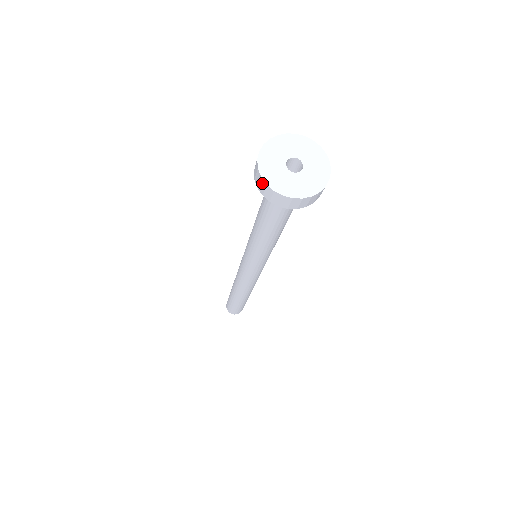
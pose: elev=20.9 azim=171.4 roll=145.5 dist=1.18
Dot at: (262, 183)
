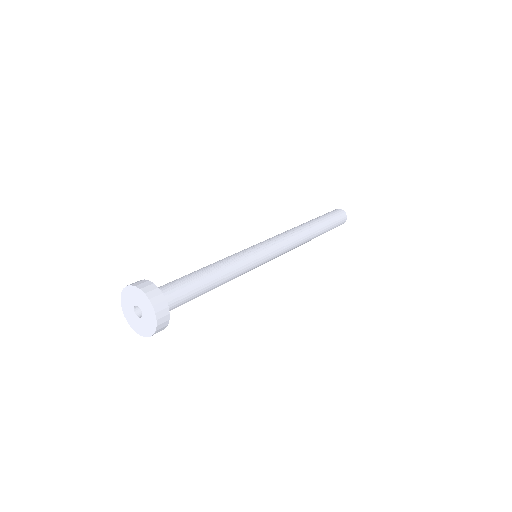
Dot at: occluded
